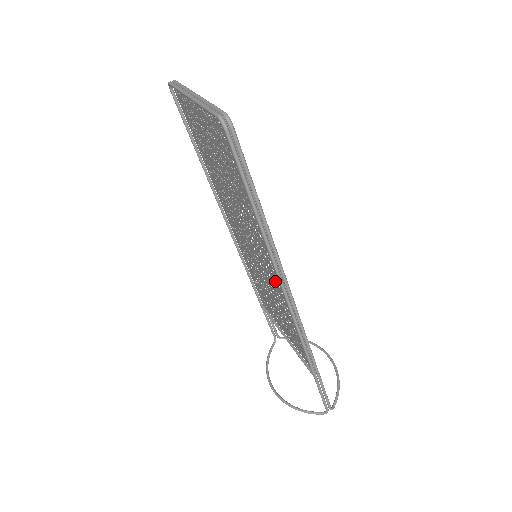
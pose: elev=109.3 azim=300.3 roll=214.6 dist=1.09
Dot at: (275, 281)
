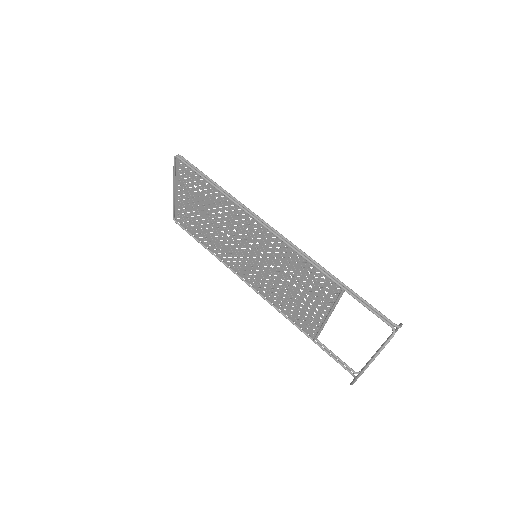
Dot at: (264, 240)
